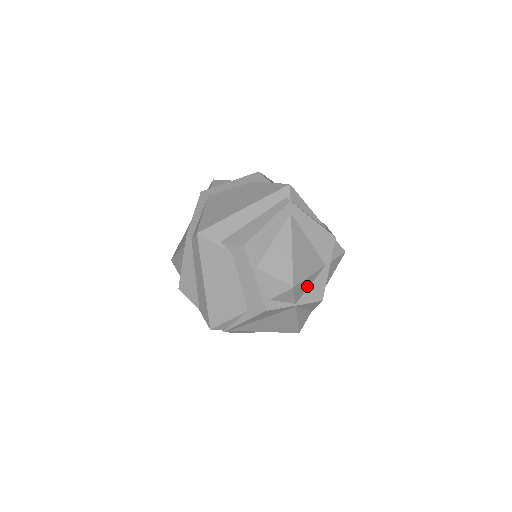
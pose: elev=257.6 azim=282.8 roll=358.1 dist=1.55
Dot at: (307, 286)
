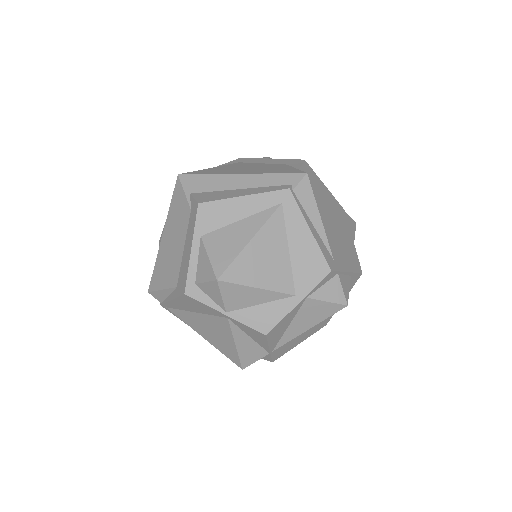
Dot at: (253, 301)
